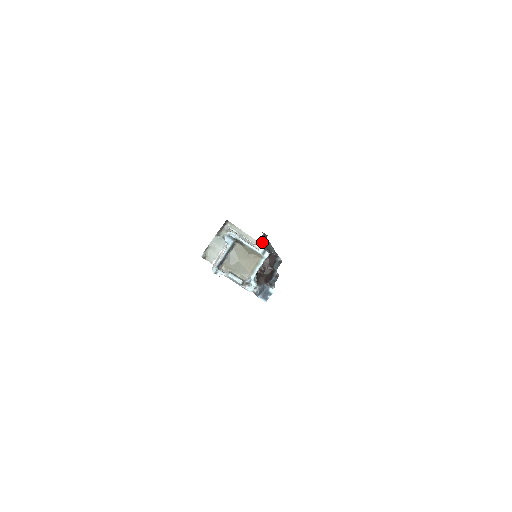
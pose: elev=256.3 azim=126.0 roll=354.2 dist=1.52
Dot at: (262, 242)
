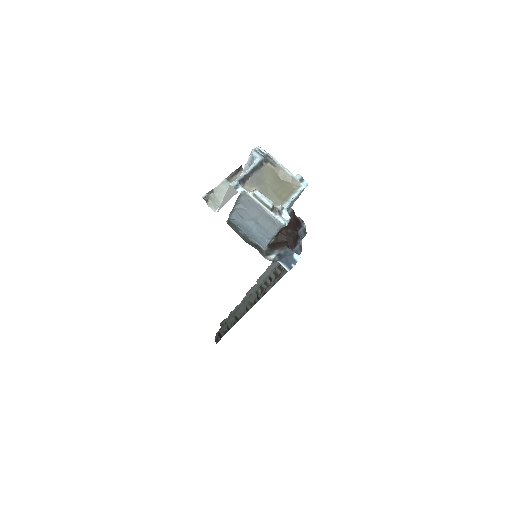
Dot at: (227, 320)
